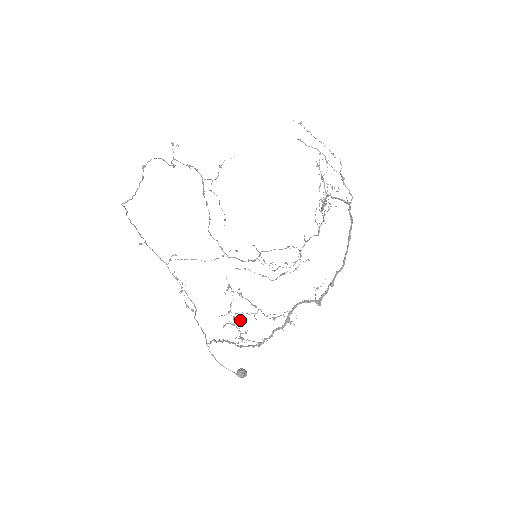
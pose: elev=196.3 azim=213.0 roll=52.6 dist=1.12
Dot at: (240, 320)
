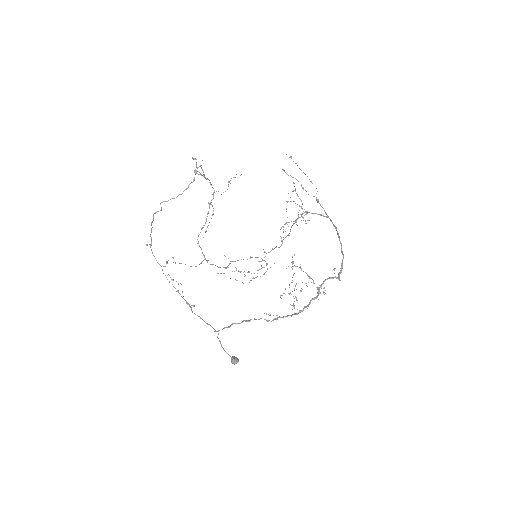
Dot at: (301, 288)
